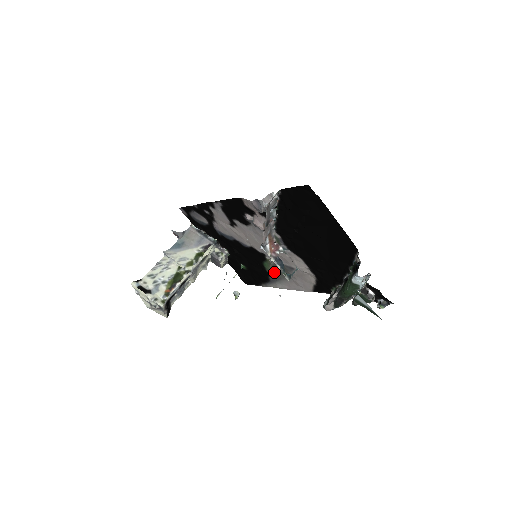
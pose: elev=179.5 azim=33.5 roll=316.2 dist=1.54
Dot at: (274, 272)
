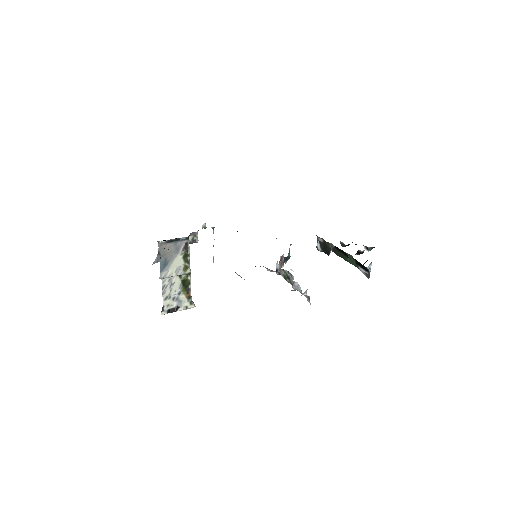
Dot at: occluded
